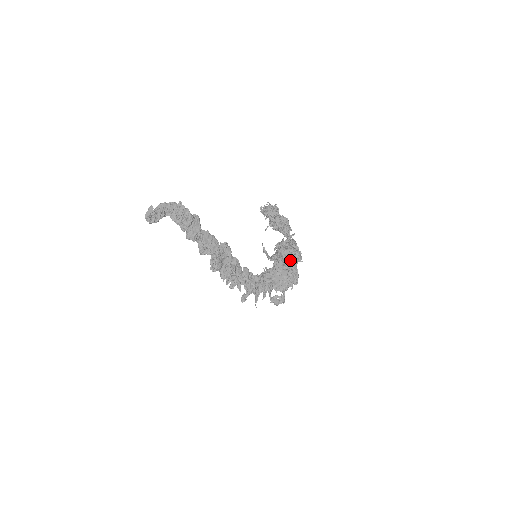
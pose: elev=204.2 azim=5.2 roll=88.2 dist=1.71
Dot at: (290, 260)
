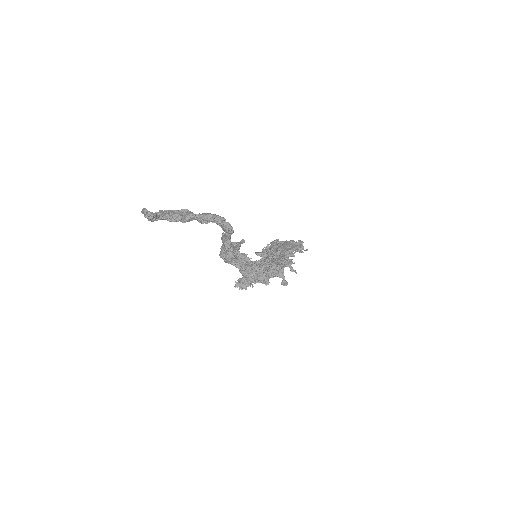
Dot at: occluded
